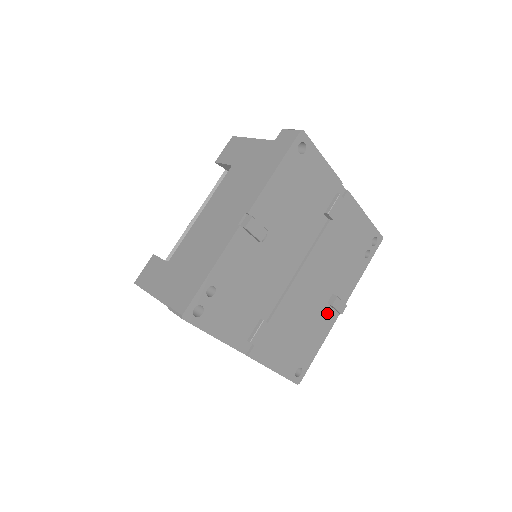
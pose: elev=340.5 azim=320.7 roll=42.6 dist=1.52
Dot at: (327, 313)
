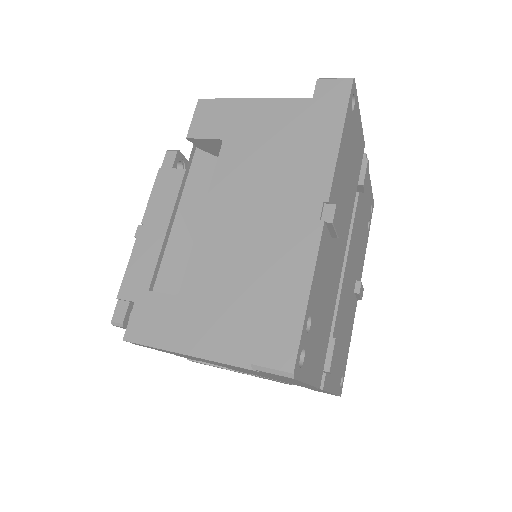
Dot at: (353, 304)
